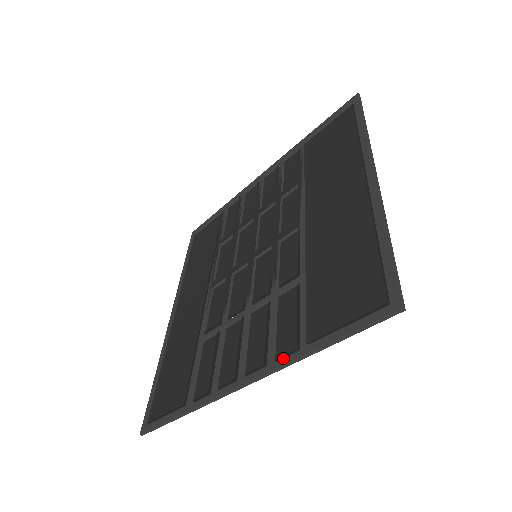
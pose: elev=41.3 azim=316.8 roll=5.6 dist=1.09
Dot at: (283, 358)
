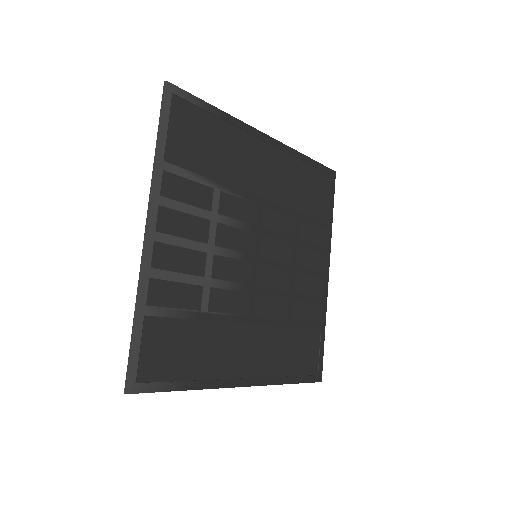
Dot at: (157, 183)
